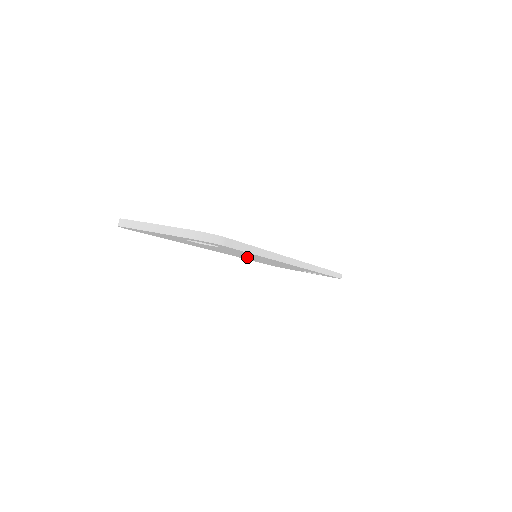
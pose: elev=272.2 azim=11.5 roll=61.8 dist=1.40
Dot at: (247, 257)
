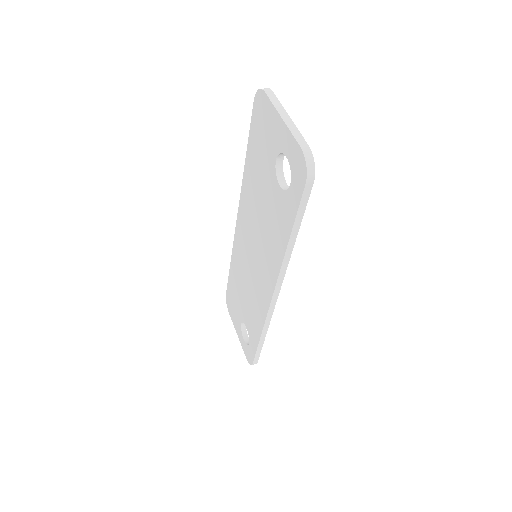
Dot at: (250, 249)
